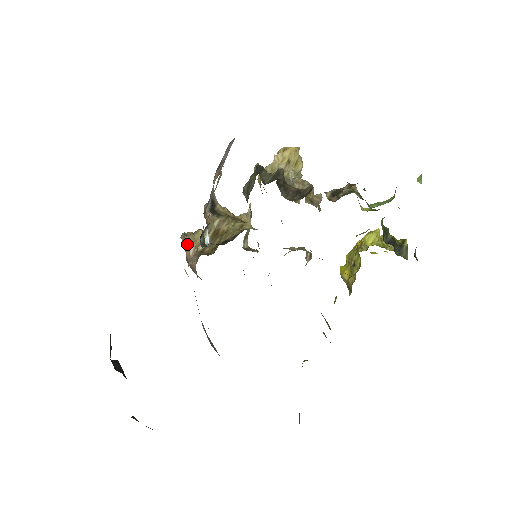
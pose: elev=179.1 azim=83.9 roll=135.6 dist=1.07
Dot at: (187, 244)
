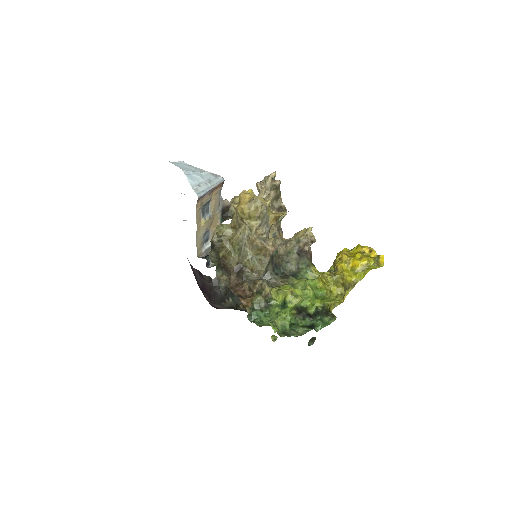
Dot at: occluded
